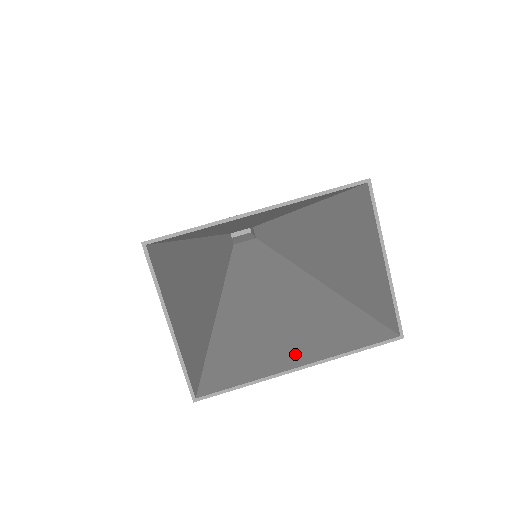
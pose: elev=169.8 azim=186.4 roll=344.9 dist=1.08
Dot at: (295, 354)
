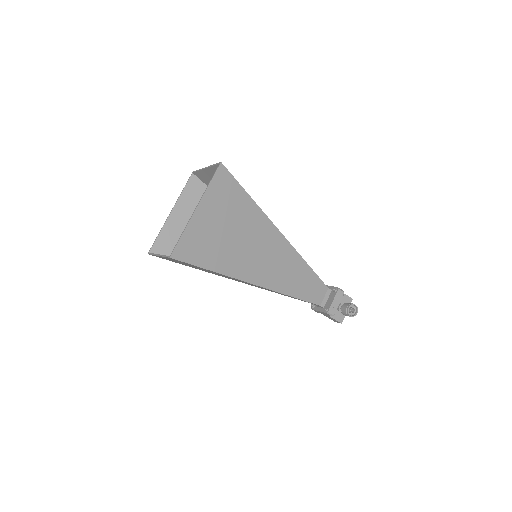
Dot at: (204, 214)
